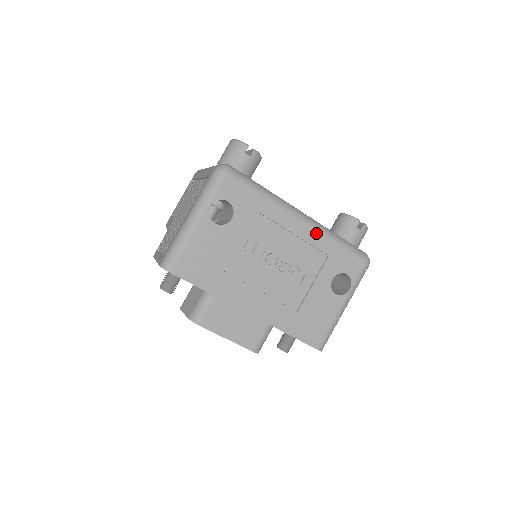
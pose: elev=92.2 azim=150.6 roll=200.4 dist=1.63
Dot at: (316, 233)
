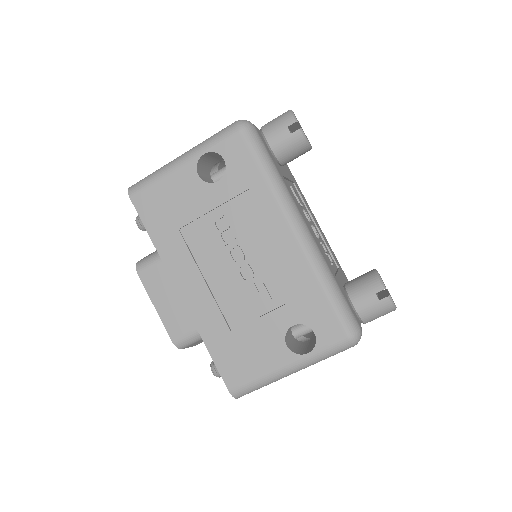
Dot at: (304, 258)
